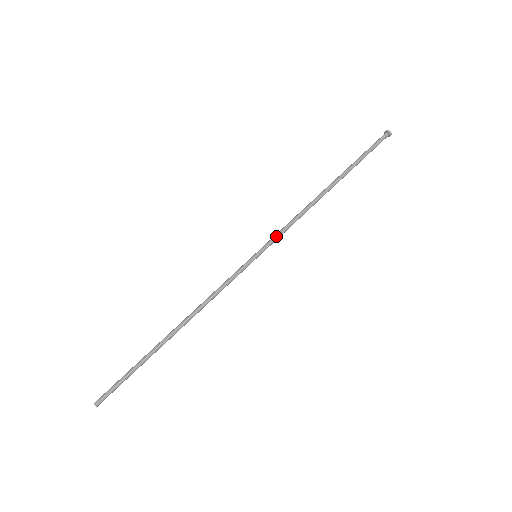
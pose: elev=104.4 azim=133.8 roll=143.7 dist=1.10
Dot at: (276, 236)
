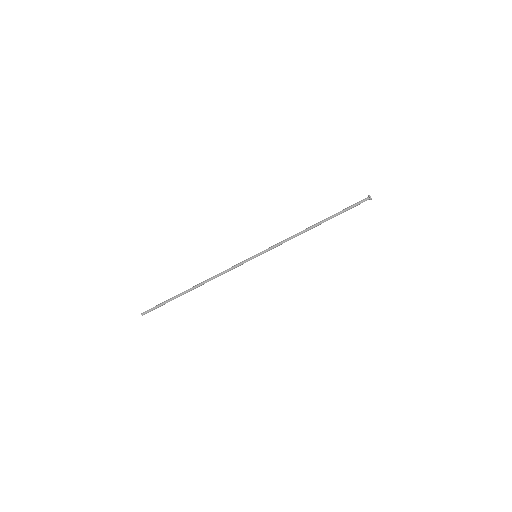
Dot at: (272, 248)
